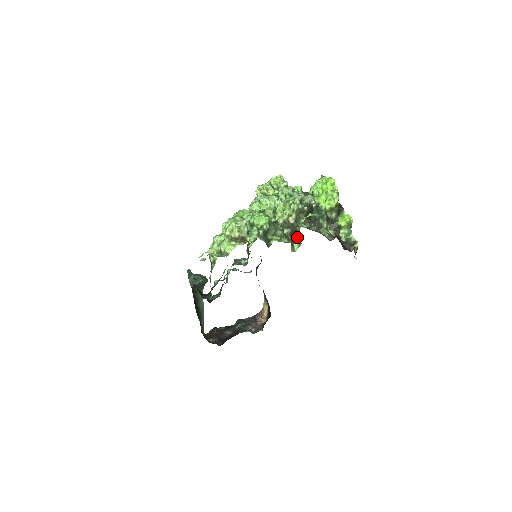
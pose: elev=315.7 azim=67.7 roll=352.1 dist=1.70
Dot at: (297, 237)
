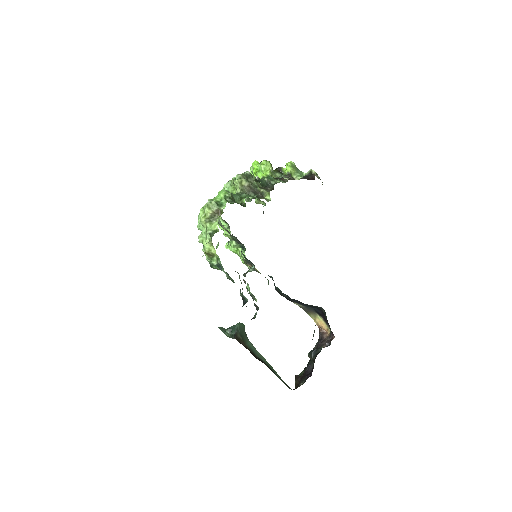
Dot at: (262, 193)
